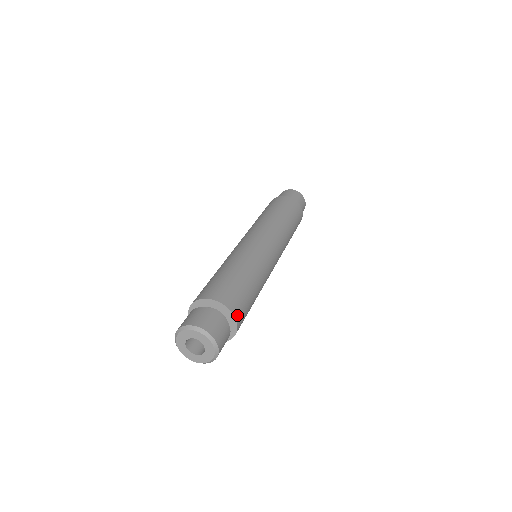
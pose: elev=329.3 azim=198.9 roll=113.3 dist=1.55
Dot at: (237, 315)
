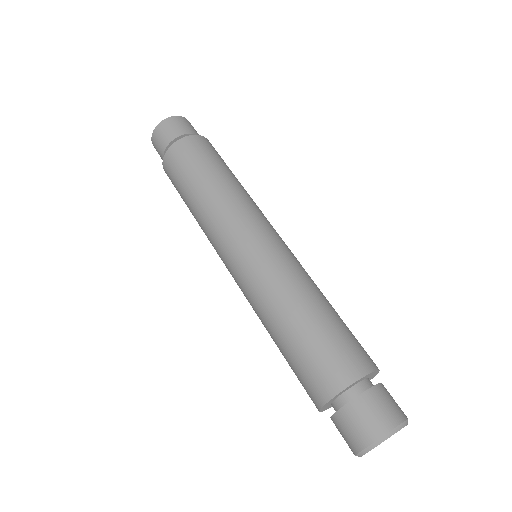
Dot at: (365, 367)
